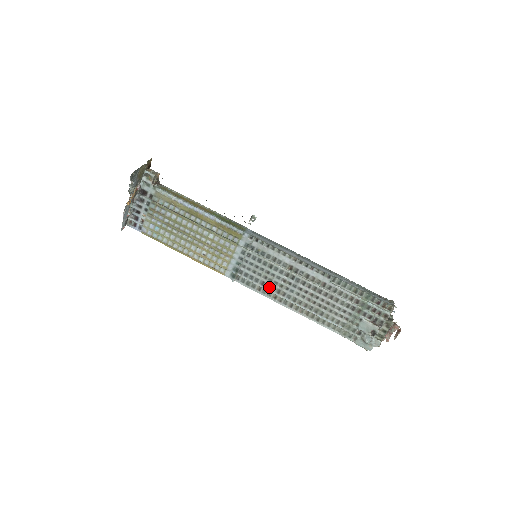
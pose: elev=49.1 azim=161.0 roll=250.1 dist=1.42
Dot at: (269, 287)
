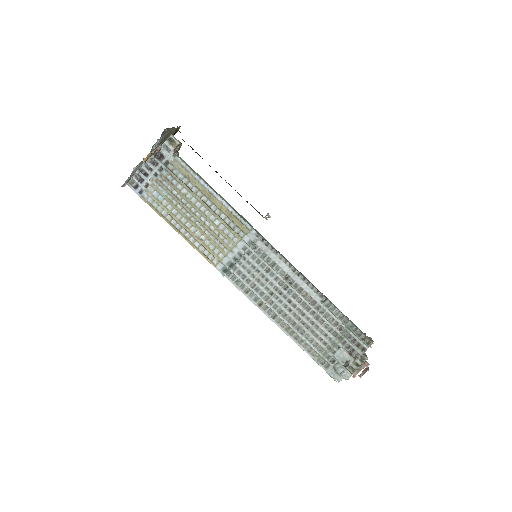
Dot at: (259, 292)
